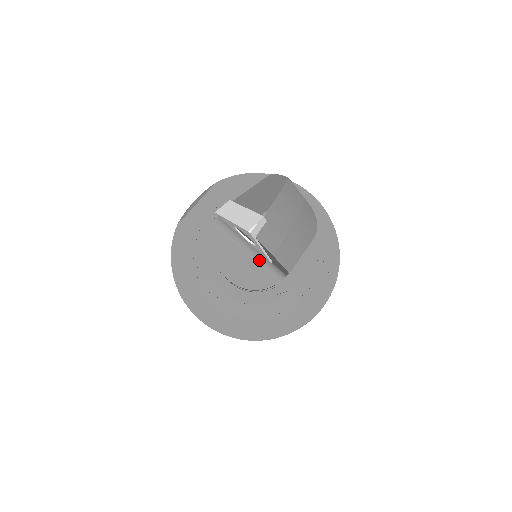
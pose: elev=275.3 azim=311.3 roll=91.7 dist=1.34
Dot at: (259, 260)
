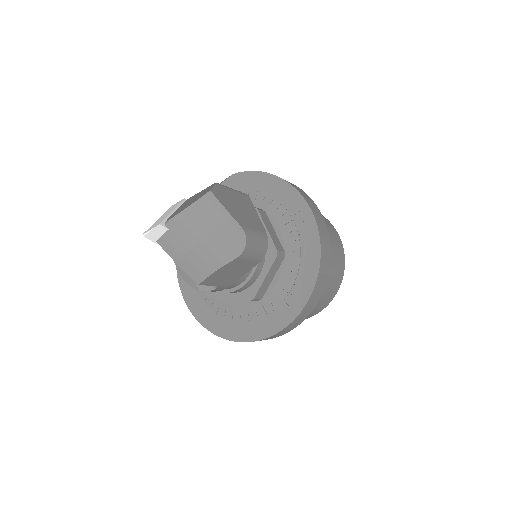
Dot at: occluded
